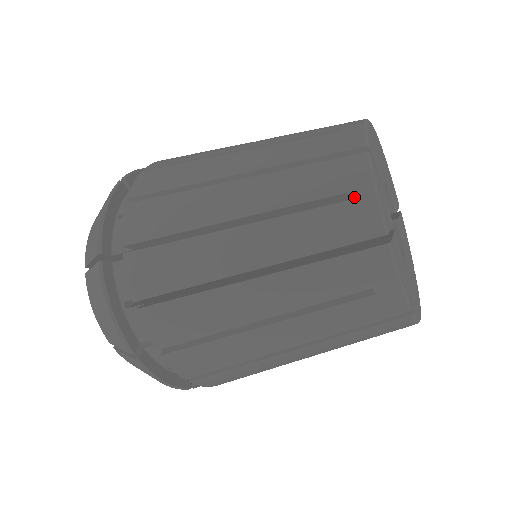
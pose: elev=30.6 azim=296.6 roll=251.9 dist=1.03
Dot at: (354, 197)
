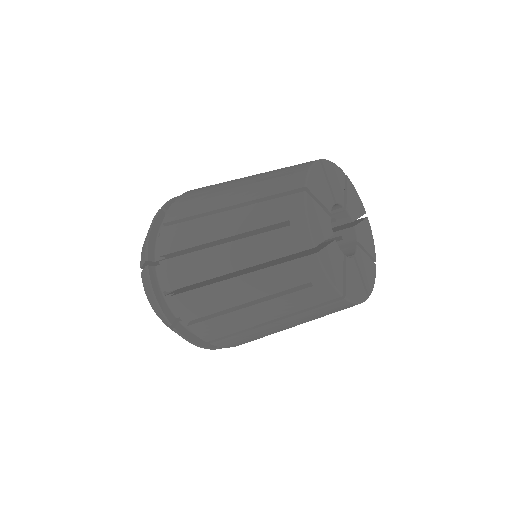
Dot at: (297, 172)
